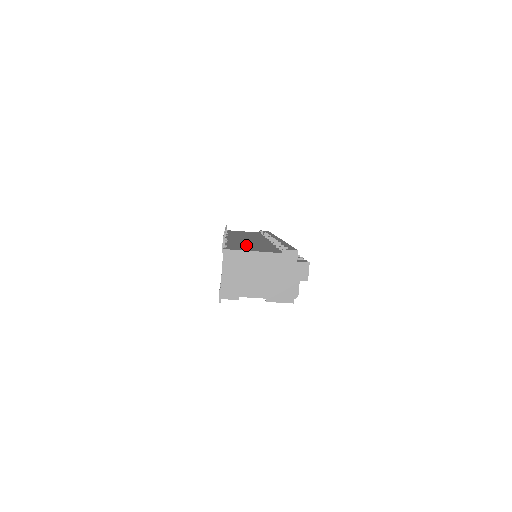
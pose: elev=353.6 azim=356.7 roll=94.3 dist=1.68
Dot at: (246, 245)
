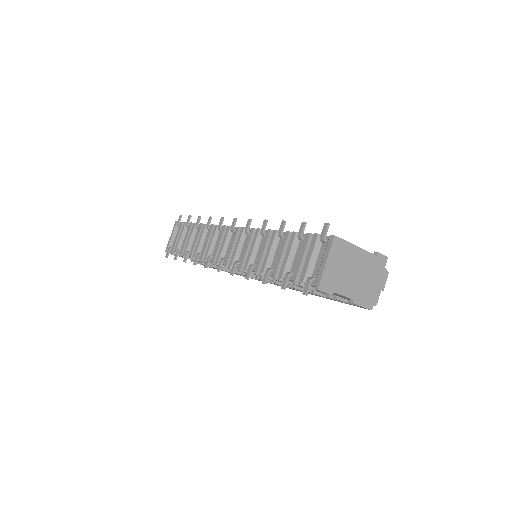
Dot at: occluded
